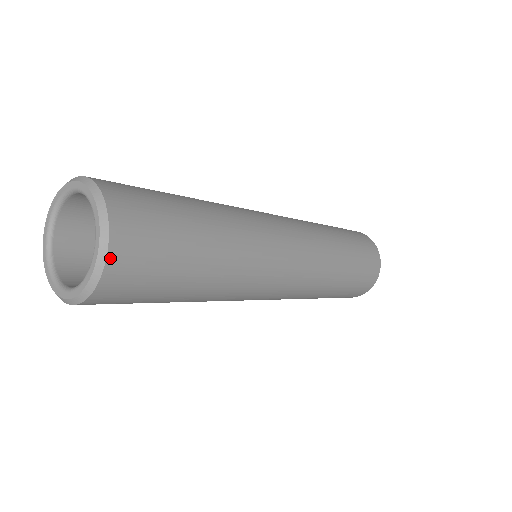
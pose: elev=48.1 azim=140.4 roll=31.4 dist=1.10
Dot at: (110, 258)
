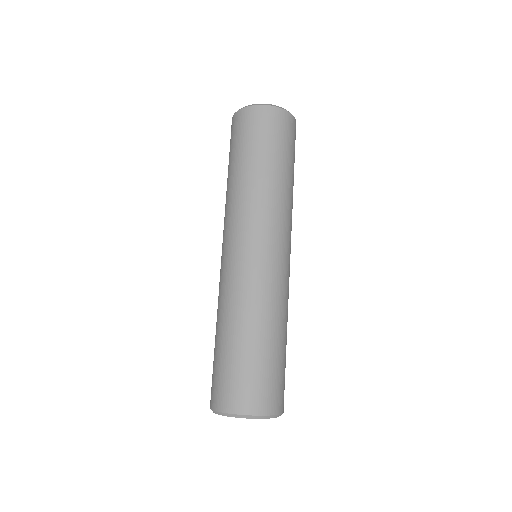
Dot at: occluded
